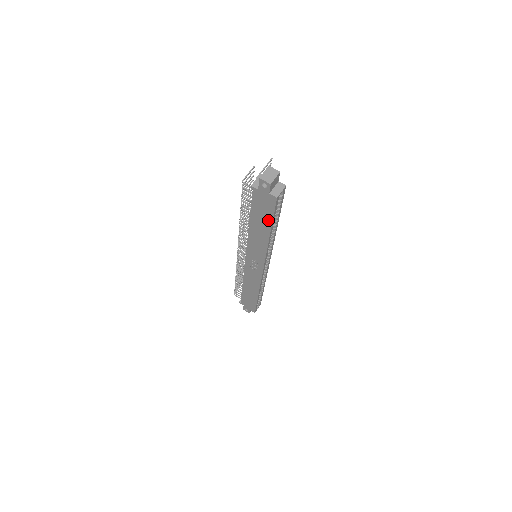
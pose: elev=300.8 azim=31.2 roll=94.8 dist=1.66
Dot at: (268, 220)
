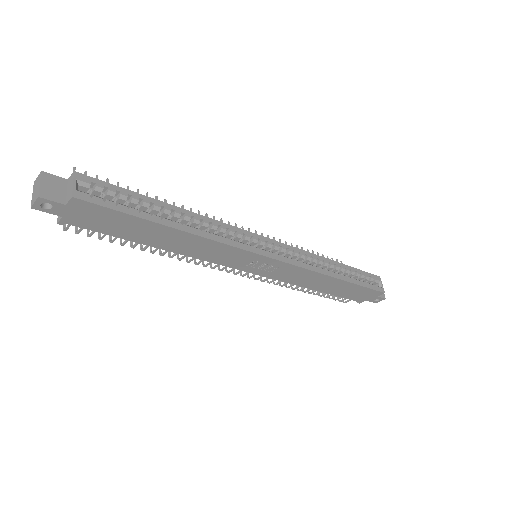
Dot at: (140, 223)
